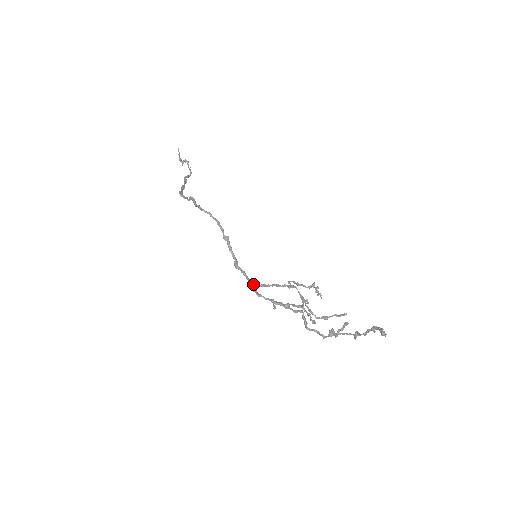
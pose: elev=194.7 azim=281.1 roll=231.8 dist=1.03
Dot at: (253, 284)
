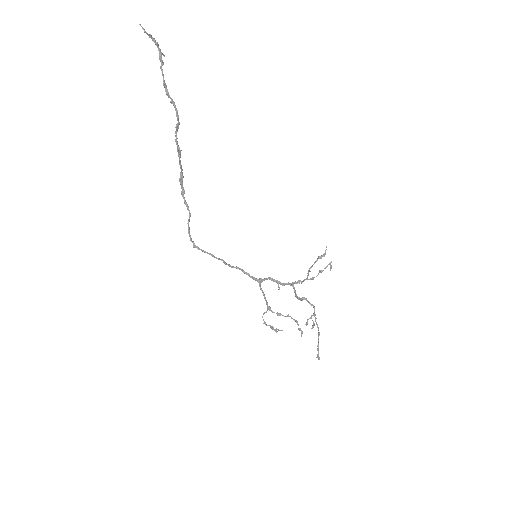
Dot at: (258, 282)
